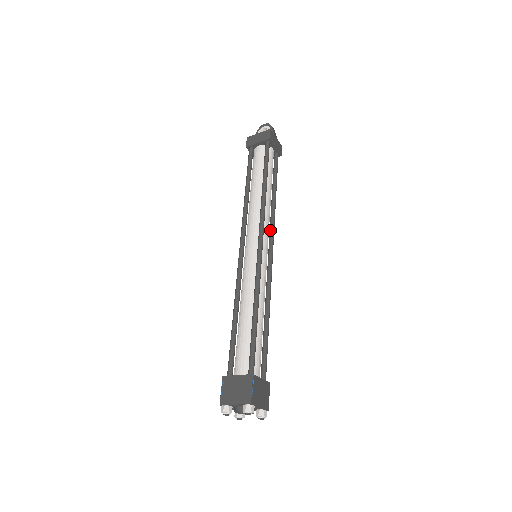
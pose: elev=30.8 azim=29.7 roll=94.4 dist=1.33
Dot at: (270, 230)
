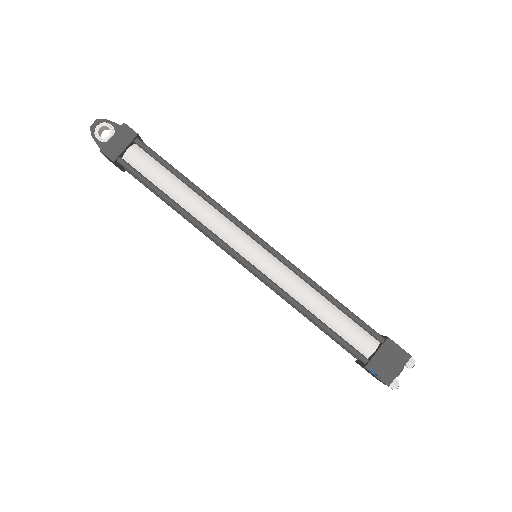
Dot at: occluded
